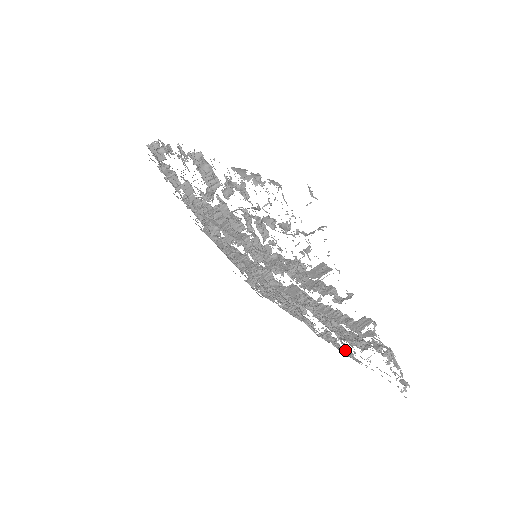
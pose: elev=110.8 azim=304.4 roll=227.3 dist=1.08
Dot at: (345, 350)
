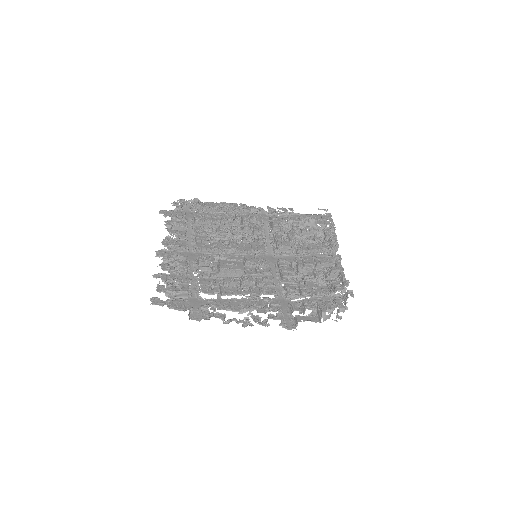
Dot at: (290, 215)
